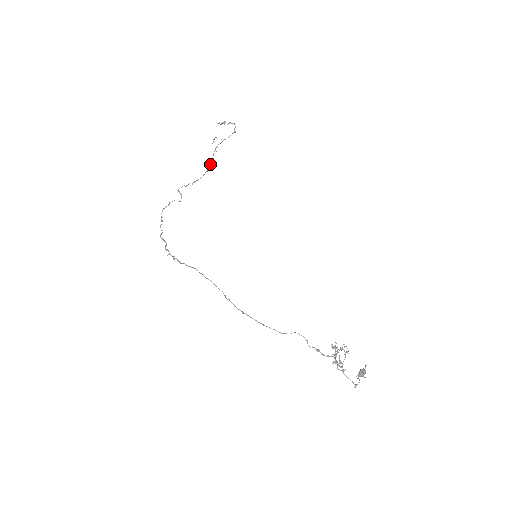
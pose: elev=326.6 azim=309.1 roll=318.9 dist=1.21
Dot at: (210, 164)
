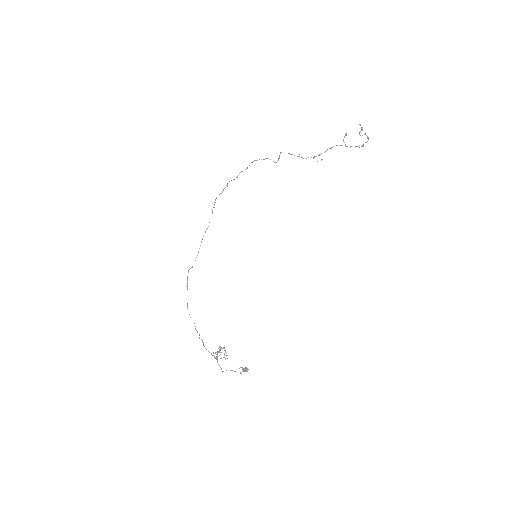
Dot at: (318, 155)
